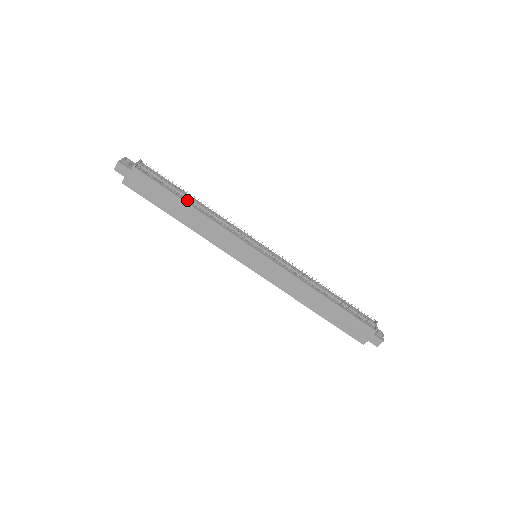
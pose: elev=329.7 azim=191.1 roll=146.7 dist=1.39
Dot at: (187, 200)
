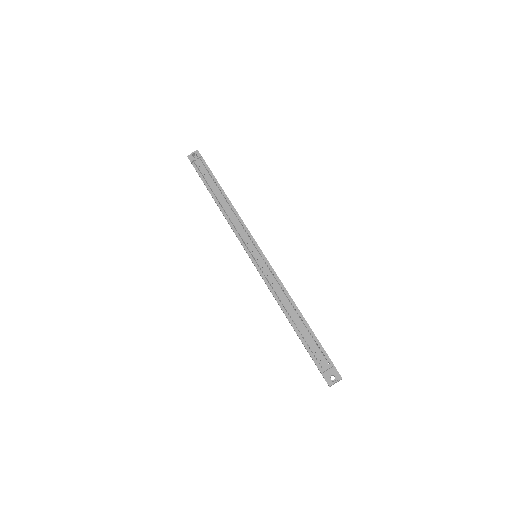
Dot at: occluded
